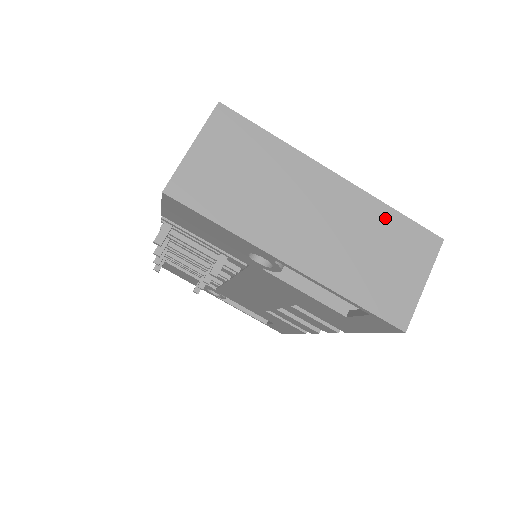
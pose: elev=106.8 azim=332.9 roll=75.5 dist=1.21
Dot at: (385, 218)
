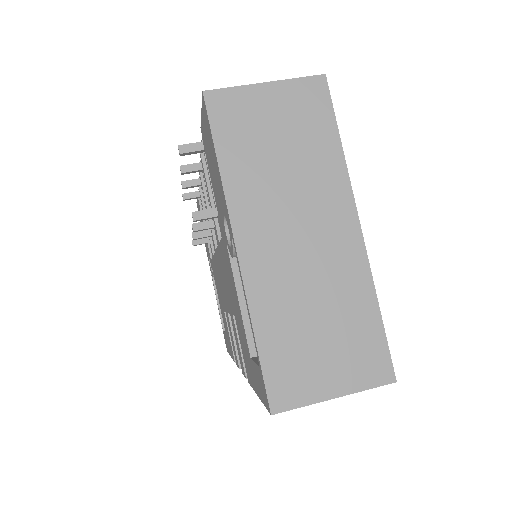
Dot at: (363, 305)
